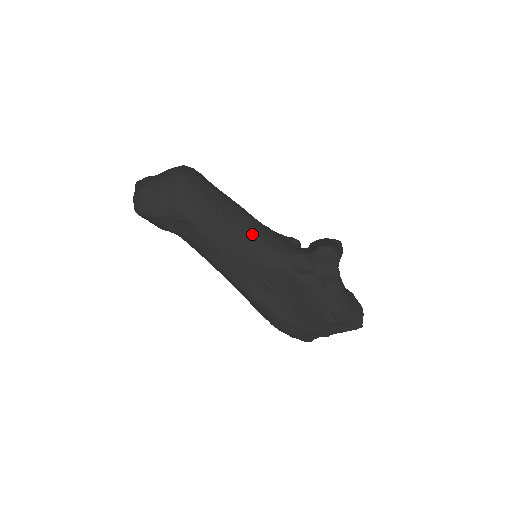
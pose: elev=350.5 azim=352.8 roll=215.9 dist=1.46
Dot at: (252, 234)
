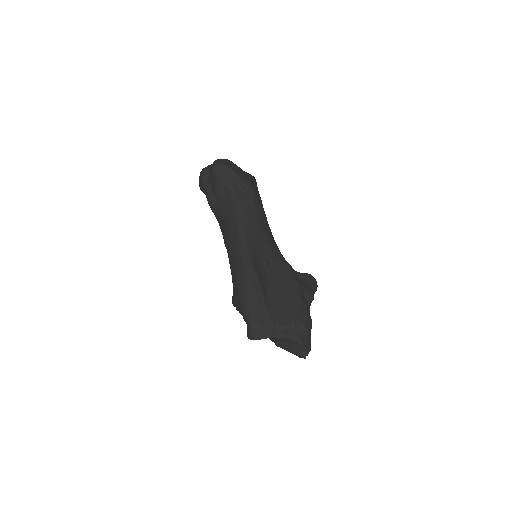
Dot at: (272, 235)
